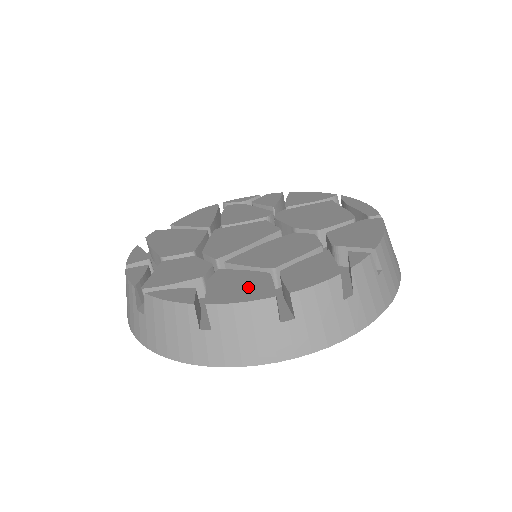
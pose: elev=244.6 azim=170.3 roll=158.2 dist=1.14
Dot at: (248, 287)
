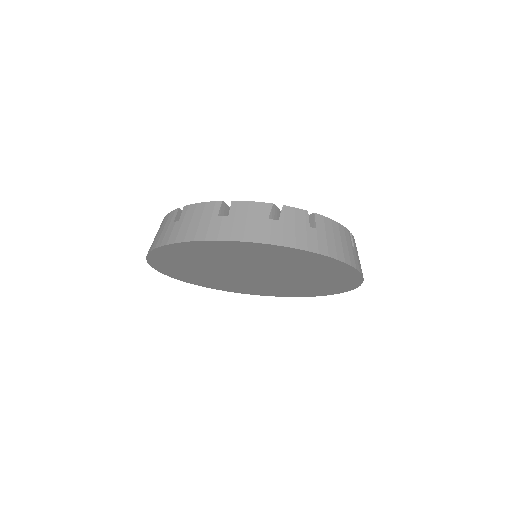
Dot at: occluded
